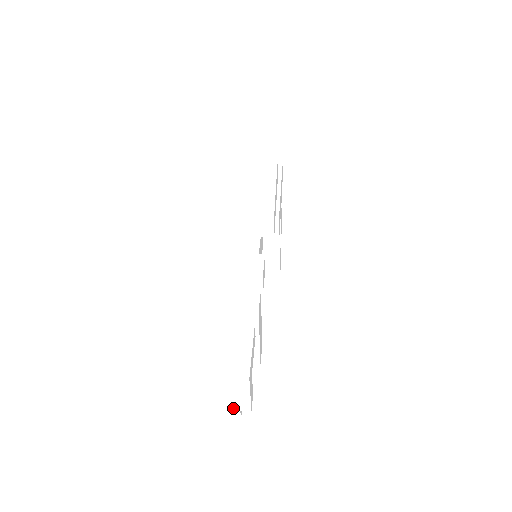
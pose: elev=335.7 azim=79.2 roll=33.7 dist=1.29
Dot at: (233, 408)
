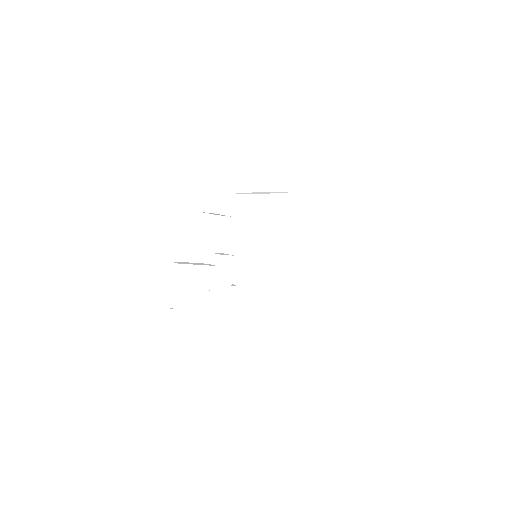
Dot at: (167, 304)
